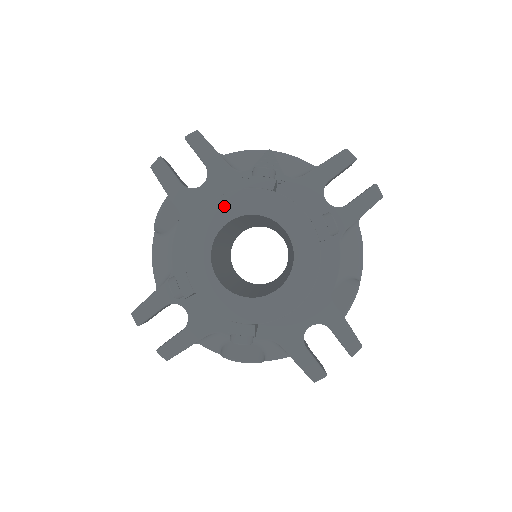
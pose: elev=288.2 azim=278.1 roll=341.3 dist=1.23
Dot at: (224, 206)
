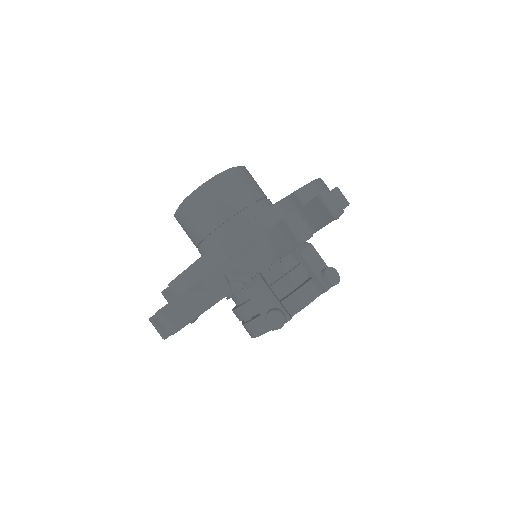
Dot at: occluded
